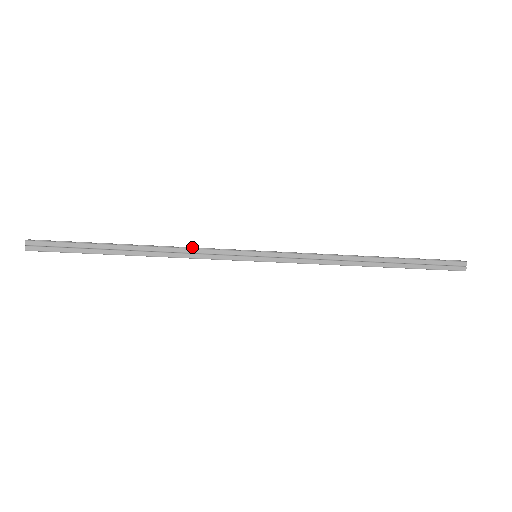
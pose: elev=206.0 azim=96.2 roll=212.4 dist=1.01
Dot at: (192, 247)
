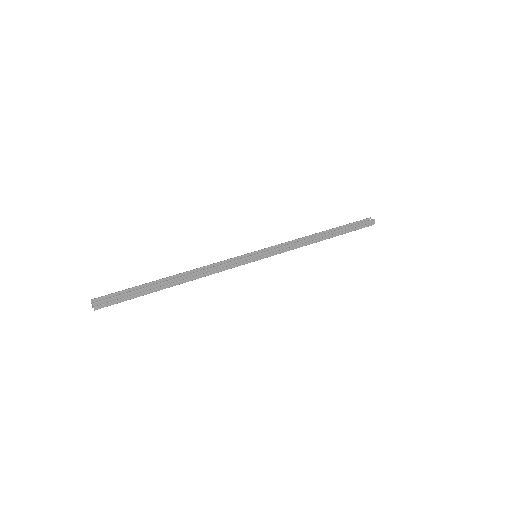
Dot at: (213, 264)
